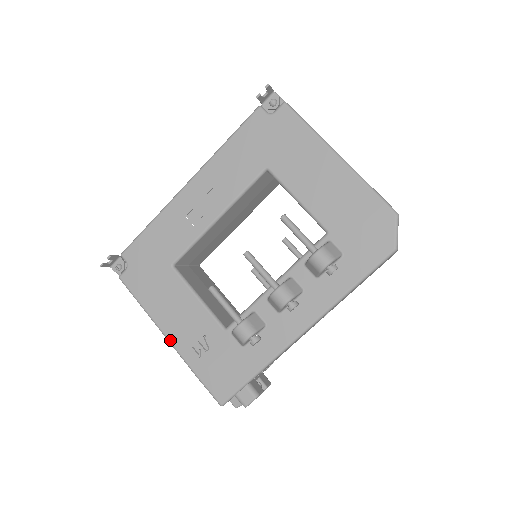
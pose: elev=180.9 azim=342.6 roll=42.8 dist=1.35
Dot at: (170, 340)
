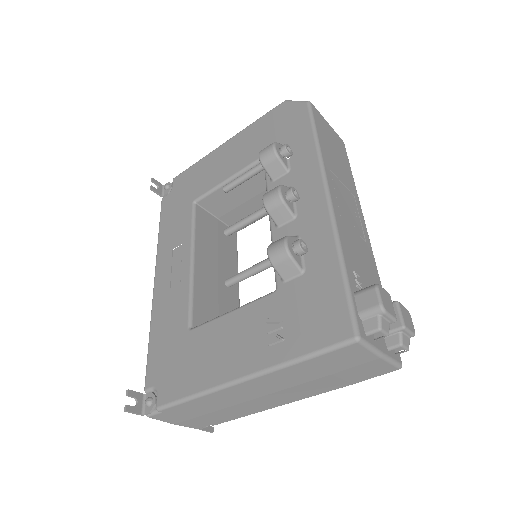
Dot at: (245, 375)
